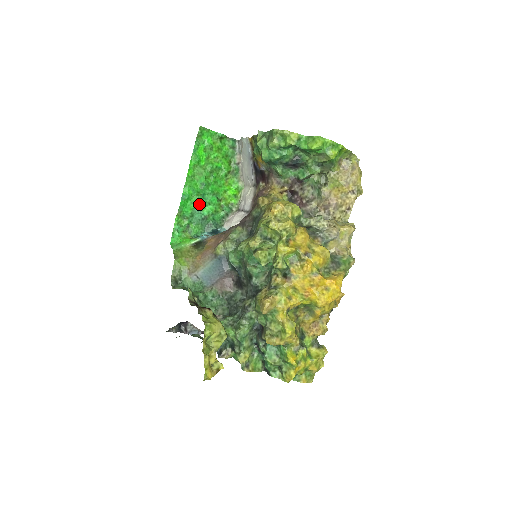
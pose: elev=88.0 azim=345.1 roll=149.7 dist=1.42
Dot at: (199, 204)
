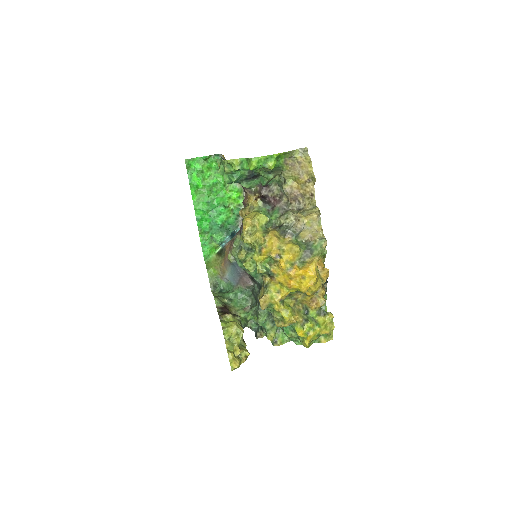
Dot at: (212, 218)
